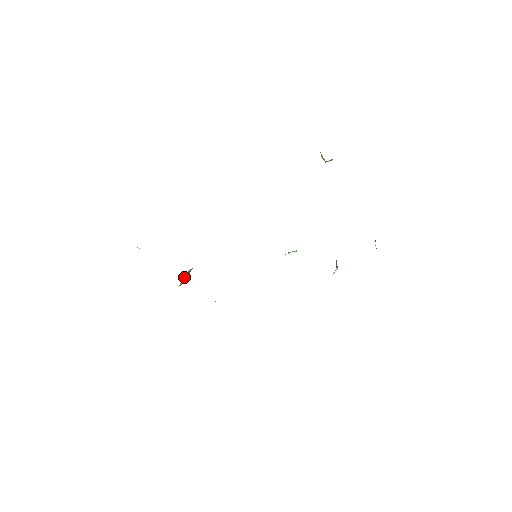
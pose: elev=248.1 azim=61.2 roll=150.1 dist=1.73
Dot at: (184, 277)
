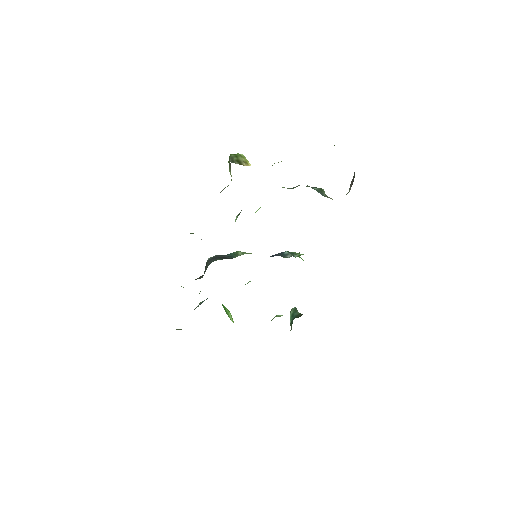
Dot at: (229, 317)
